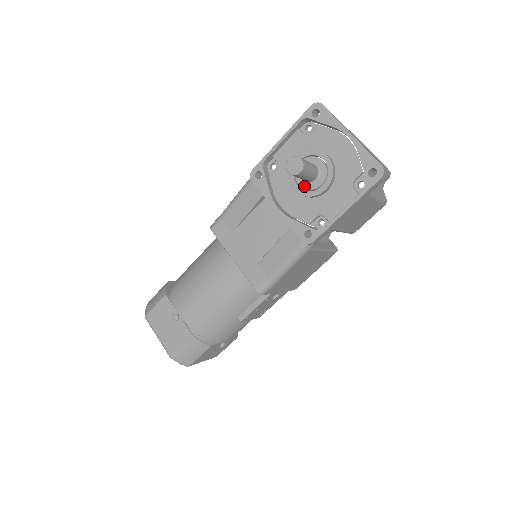
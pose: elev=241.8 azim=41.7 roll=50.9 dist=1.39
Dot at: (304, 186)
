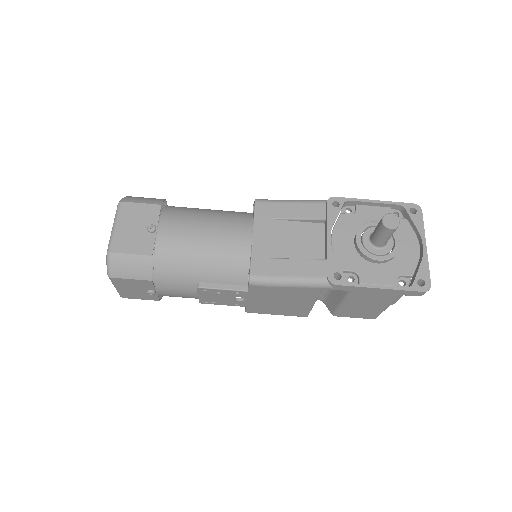
Dot at: (366, 243)
